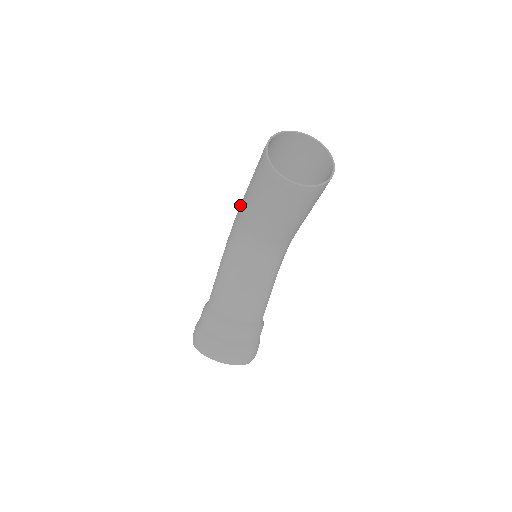
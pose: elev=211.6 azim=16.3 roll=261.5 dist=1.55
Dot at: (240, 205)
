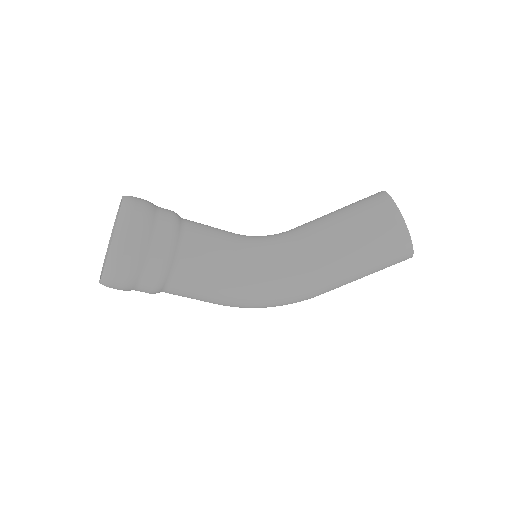
Dot at: occluded
